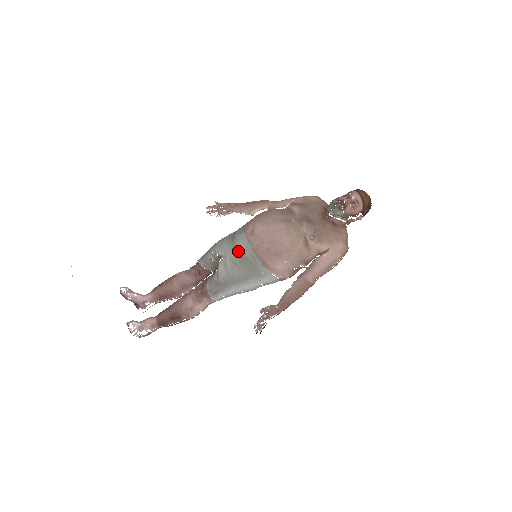
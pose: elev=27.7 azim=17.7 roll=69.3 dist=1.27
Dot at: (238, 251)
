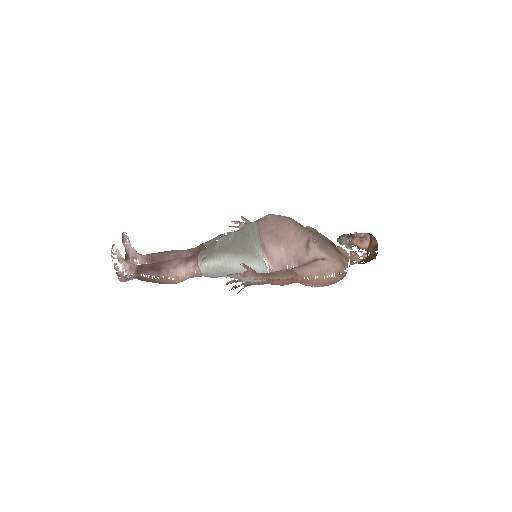
Dot at: (244, 228)
